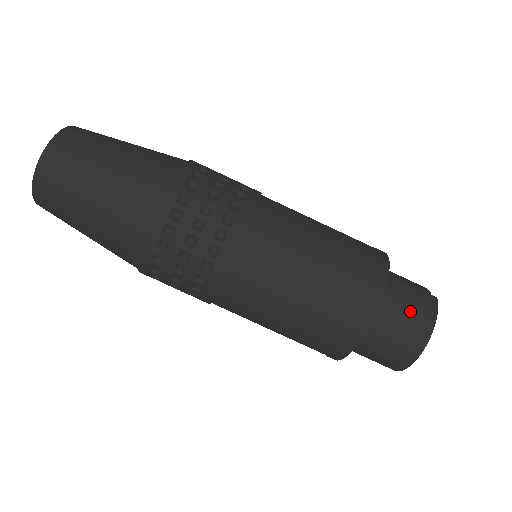
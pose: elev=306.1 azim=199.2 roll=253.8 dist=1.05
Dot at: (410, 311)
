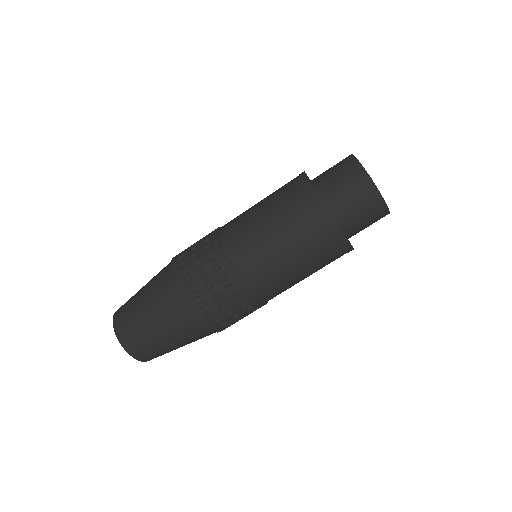
Dot at: (339, 173)
